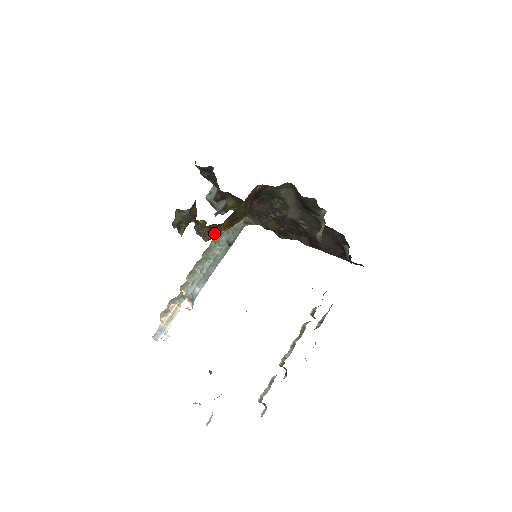
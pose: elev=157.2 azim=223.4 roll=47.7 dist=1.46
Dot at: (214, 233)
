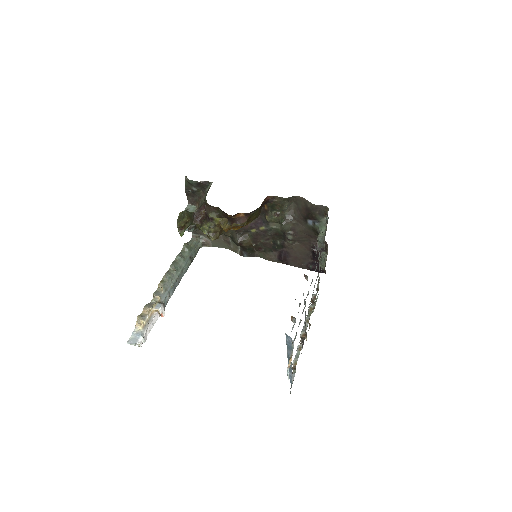
Dot at: (220, 234)
